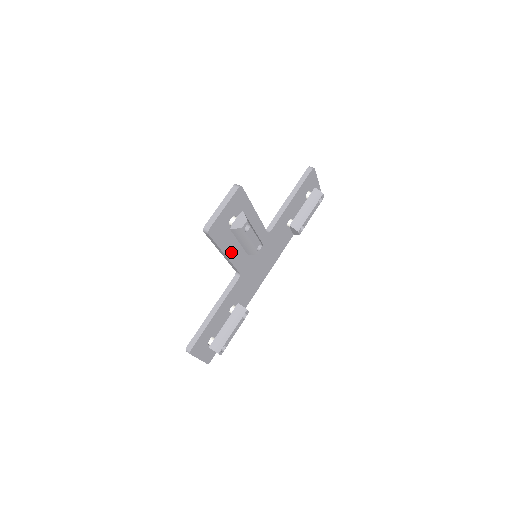
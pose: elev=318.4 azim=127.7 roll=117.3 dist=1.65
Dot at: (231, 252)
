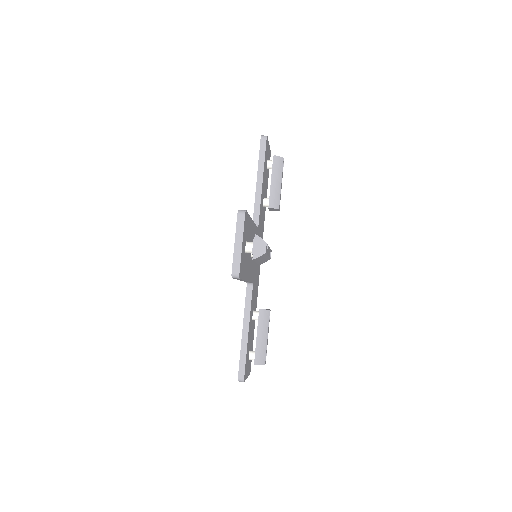
Dot at: (248, 273)
